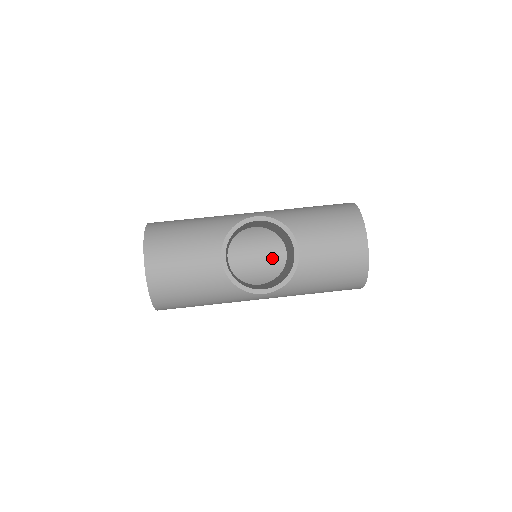
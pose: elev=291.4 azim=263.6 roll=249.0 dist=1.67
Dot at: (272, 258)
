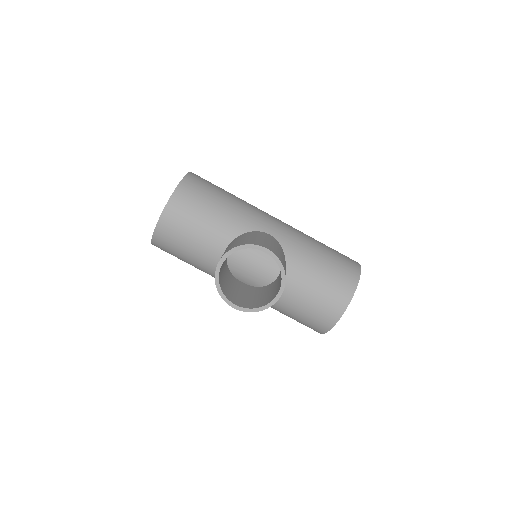
Dot at: (271, 257)
